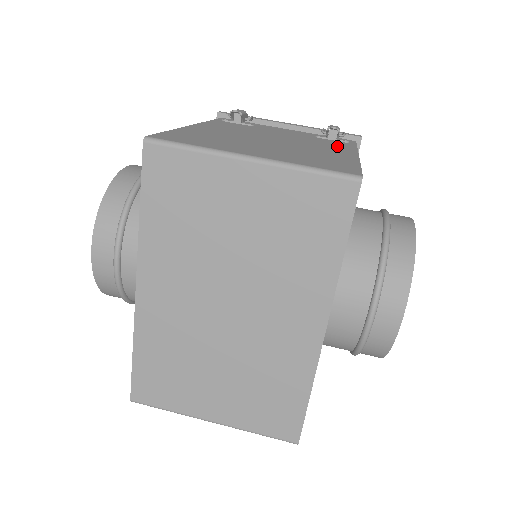
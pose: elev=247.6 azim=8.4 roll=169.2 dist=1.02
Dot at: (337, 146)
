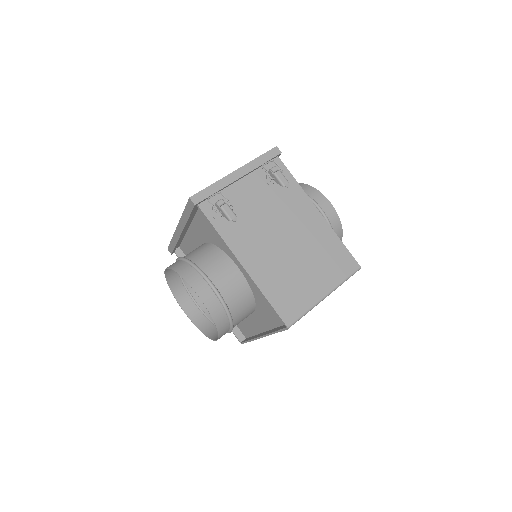
Dot at: (299, 202)
